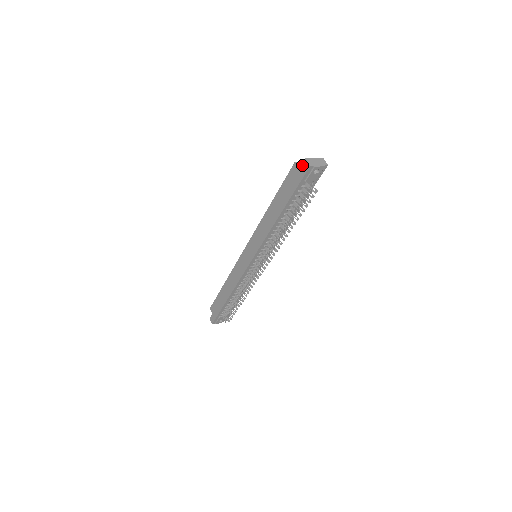
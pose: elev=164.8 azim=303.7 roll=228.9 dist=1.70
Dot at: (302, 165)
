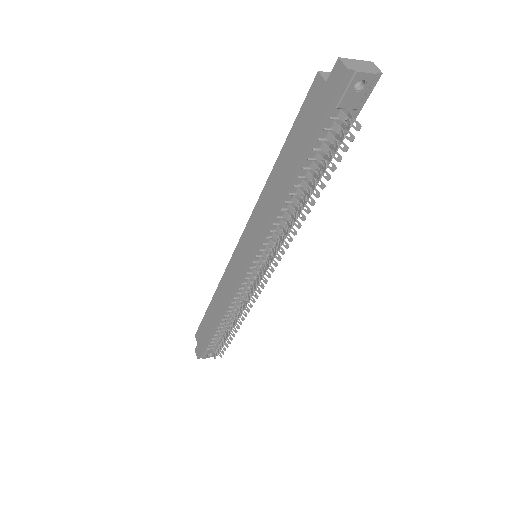
Dot at: (331, 72)
